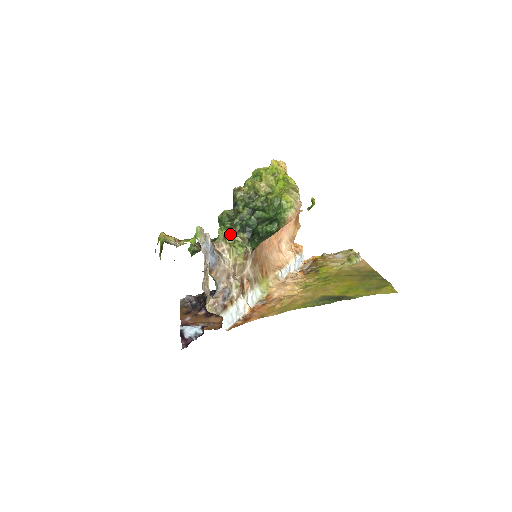
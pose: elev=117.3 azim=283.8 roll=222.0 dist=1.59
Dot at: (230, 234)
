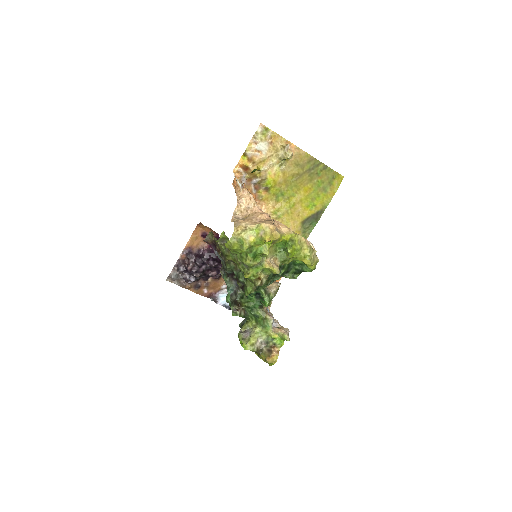
Dot at: occluded
